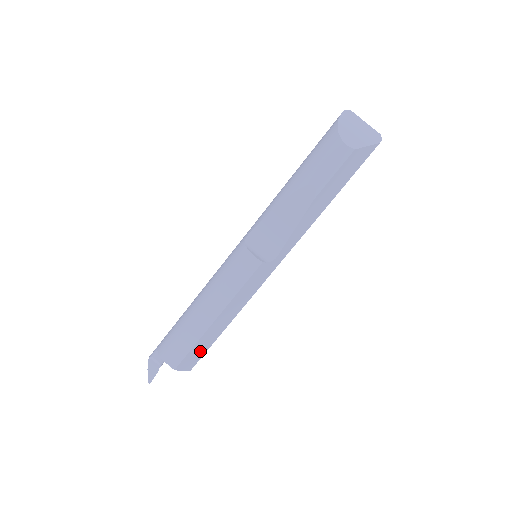
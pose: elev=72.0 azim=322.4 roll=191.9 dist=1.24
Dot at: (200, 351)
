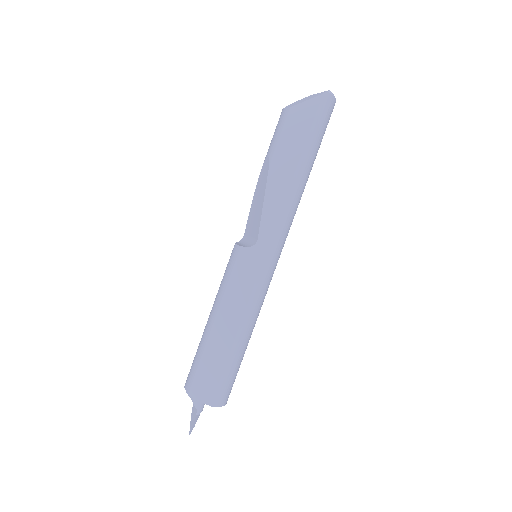
Dot at: (212, 373)
